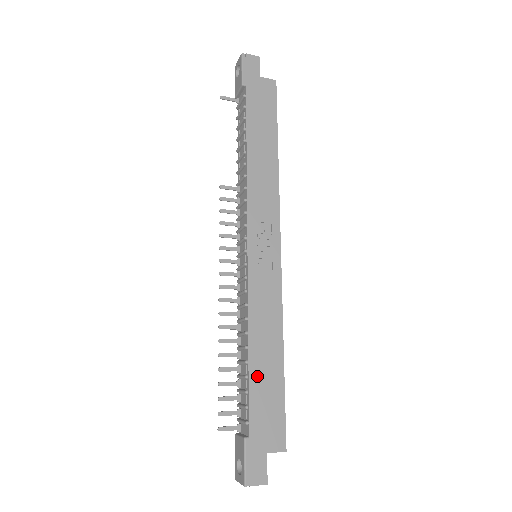
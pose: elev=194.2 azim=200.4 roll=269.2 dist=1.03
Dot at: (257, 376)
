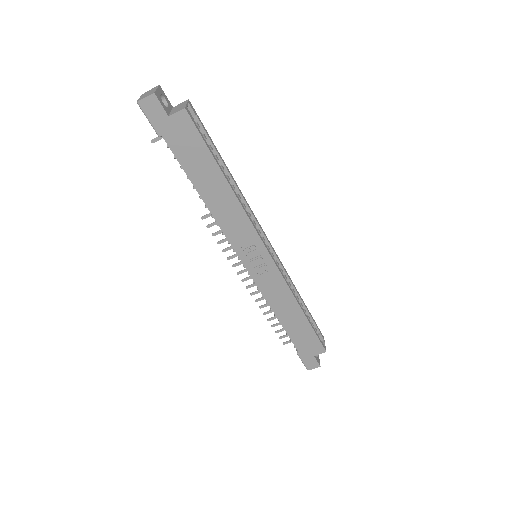
Dot at: (290, 328)
